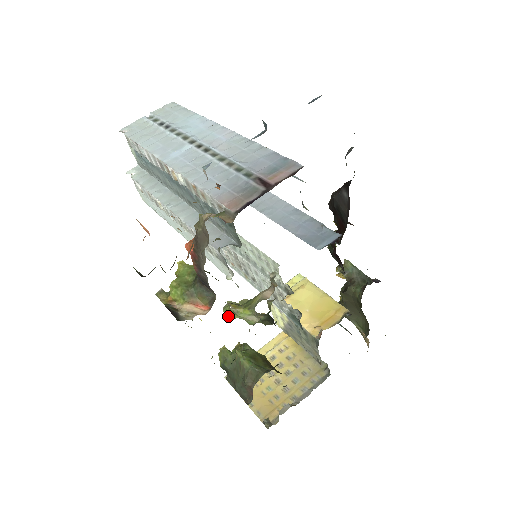
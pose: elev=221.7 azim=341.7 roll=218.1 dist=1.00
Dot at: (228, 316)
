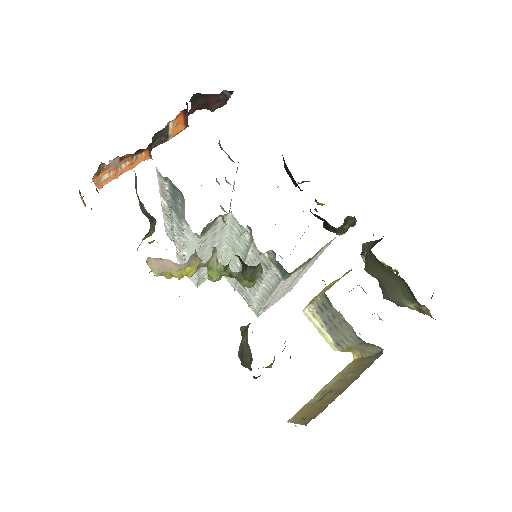
Dot at: (211, 280)
